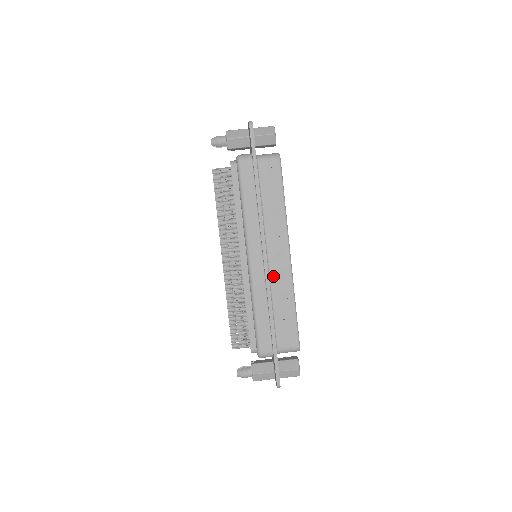
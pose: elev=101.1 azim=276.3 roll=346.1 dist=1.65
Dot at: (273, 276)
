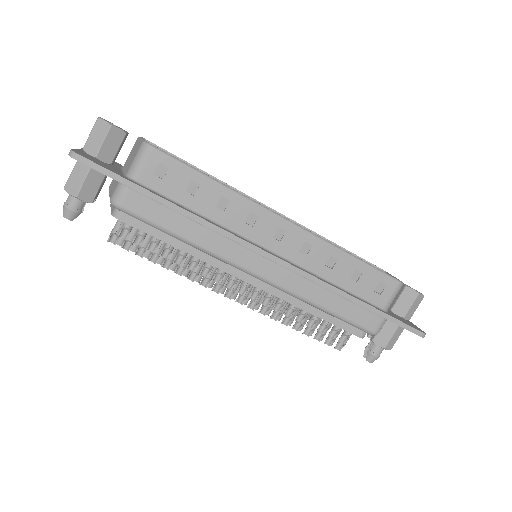
Dot at: (299, 260)
